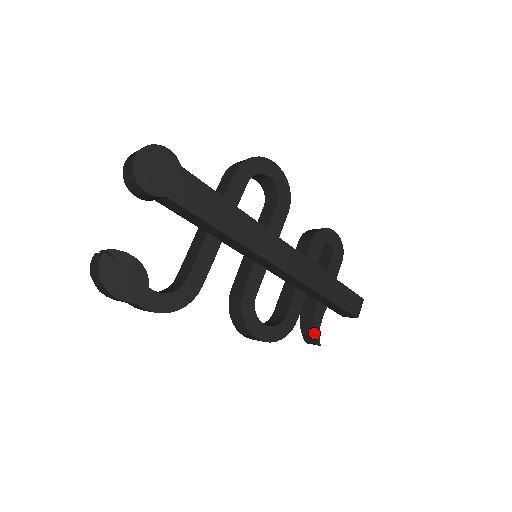
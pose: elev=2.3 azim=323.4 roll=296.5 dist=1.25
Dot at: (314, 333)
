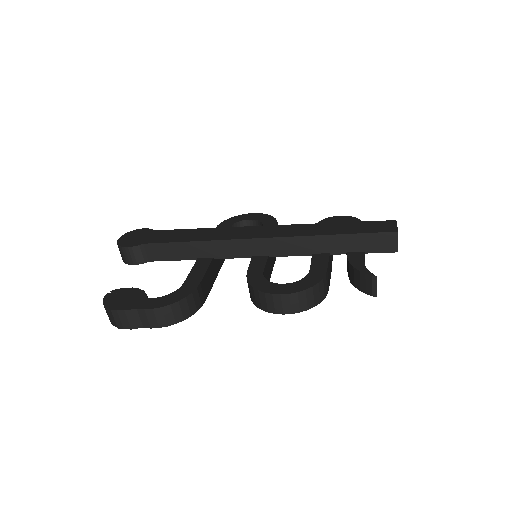
Dot at: (359, 272)
